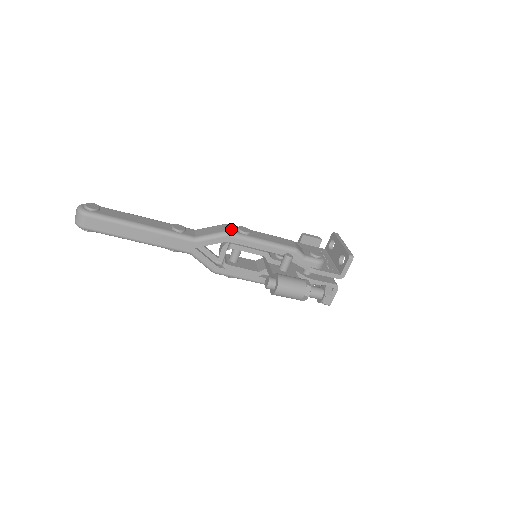
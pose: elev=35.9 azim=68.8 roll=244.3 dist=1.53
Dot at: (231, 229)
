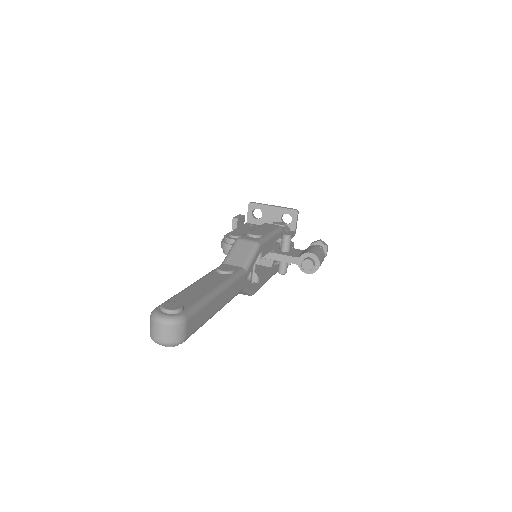
Dot at: (252, 239)
